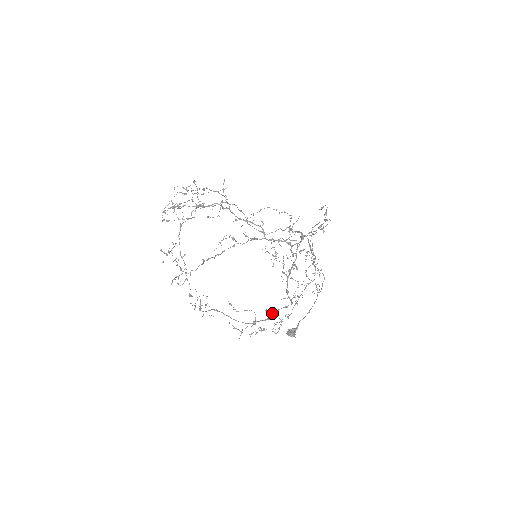
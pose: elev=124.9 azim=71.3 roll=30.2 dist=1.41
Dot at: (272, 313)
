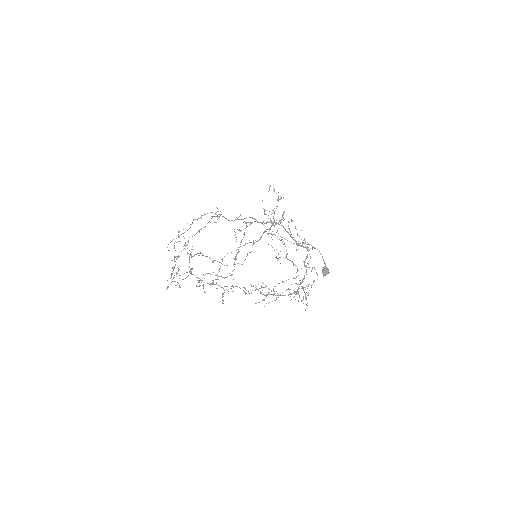
Dot at: (304, 262)
